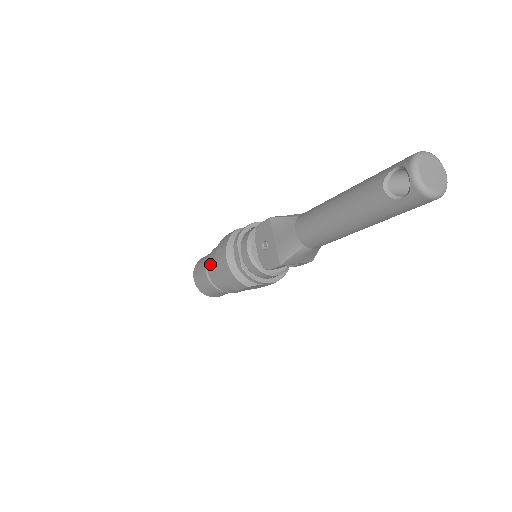
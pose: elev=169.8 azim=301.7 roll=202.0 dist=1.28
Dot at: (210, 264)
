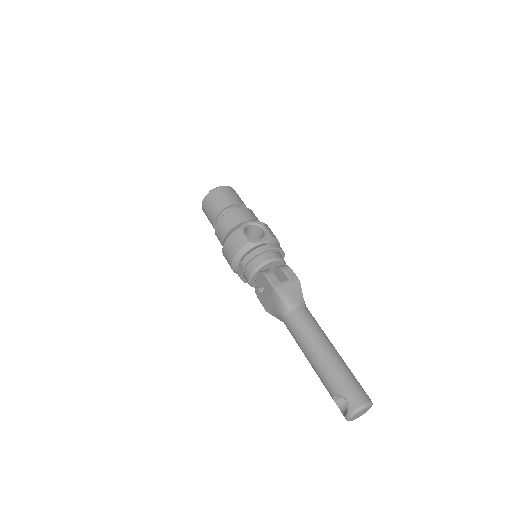
Dot at: (219, 231)
